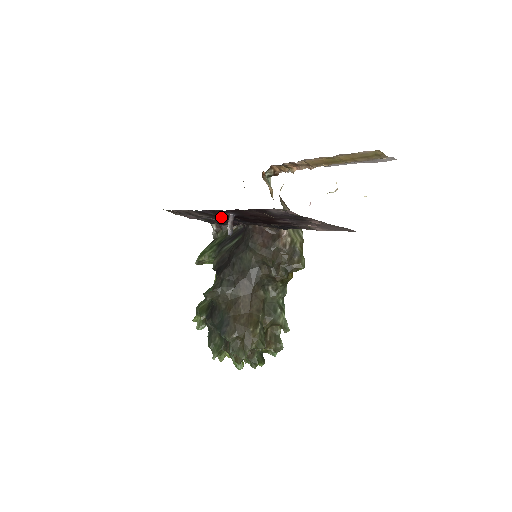
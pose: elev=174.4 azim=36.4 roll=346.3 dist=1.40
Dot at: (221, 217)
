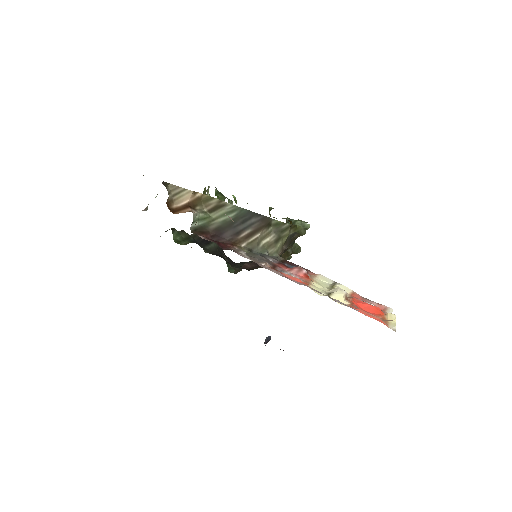
Dot at: occluded
